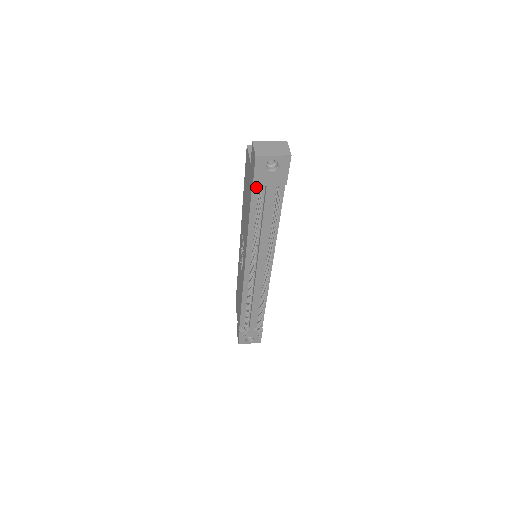
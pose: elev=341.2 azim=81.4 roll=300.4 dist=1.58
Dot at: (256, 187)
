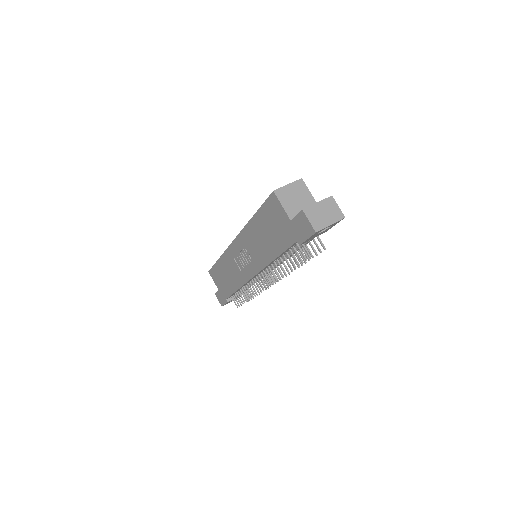
Dot at: occluded
